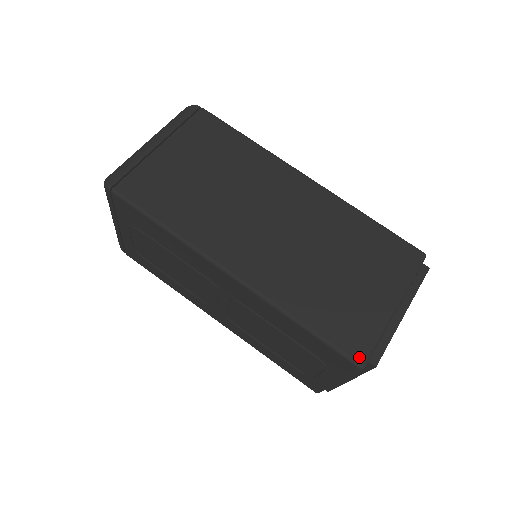
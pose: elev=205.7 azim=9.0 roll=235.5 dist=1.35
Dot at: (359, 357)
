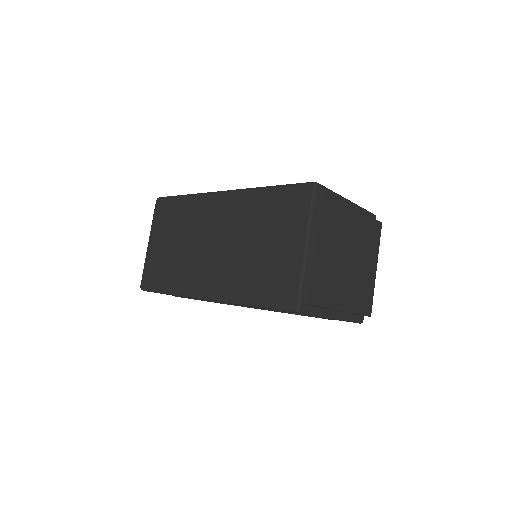
Dot at: (291, 305)
